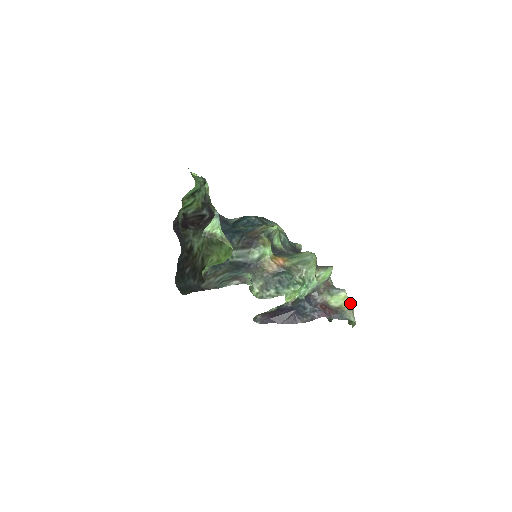
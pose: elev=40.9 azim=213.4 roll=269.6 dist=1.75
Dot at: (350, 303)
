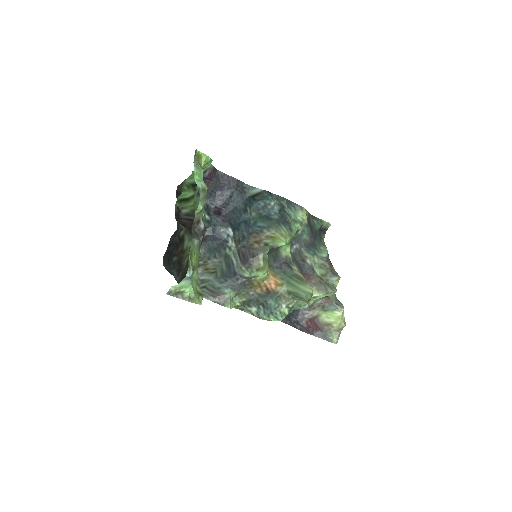
Dot at: (341, 324)
